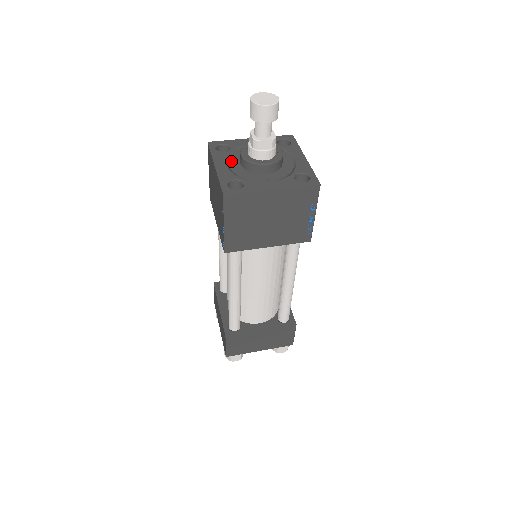
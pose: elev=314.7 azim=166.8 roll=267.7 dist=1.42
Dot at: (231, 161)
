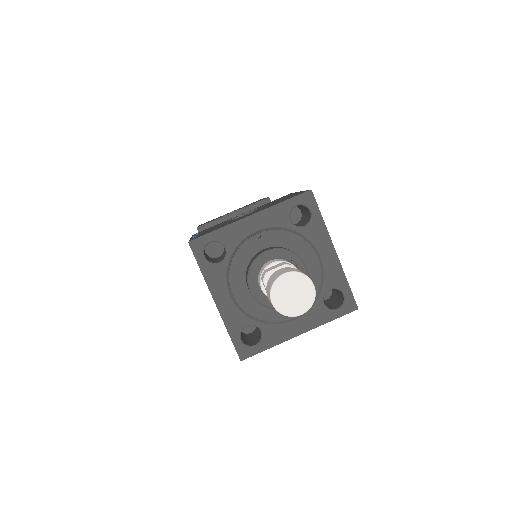
Dot at: (234, 285)
